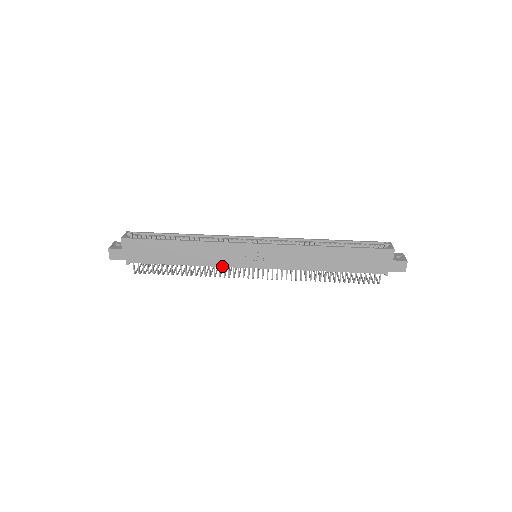
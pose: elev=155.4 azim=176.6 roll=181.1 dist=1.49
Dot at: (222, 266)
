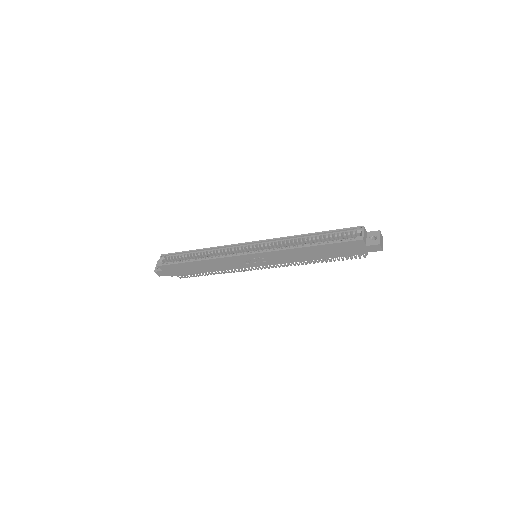
Dot at: occluded
